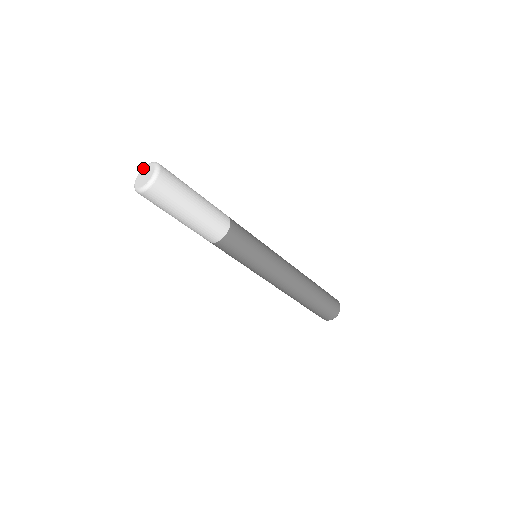
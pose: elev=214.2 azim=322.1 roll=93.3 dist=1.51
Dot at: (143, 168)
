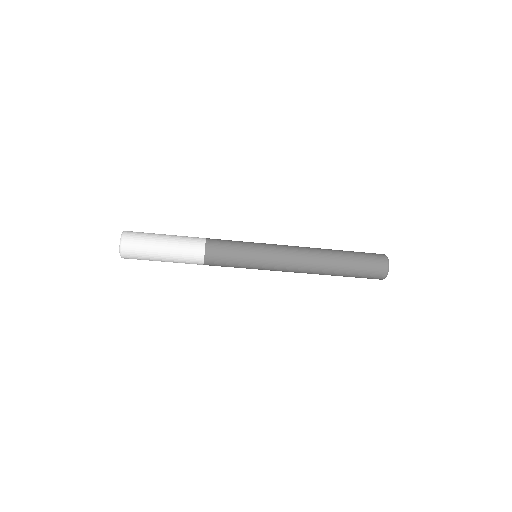
Dot at: occluded
